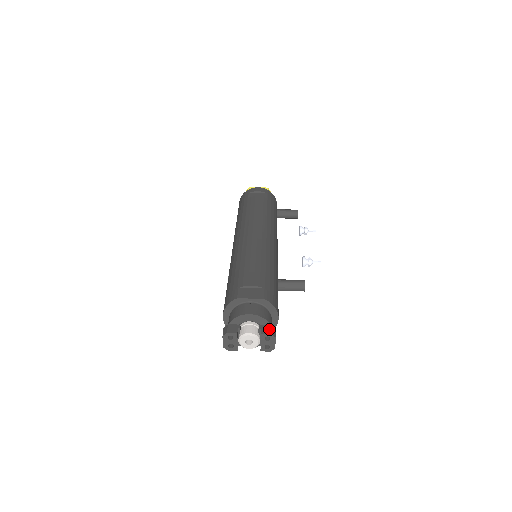
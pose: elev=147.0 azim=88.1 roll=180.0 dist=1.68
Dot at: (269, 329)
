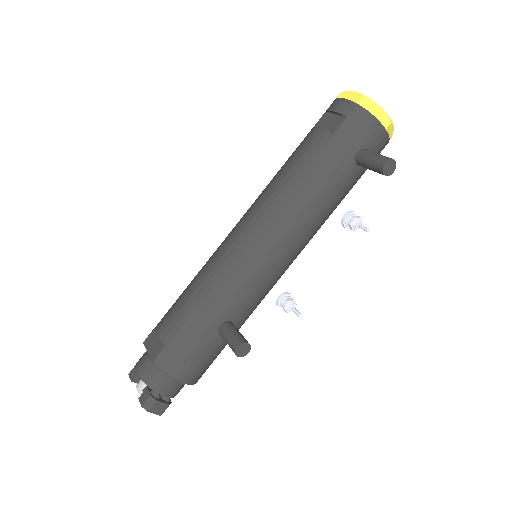
Dot at: (145, 399)
